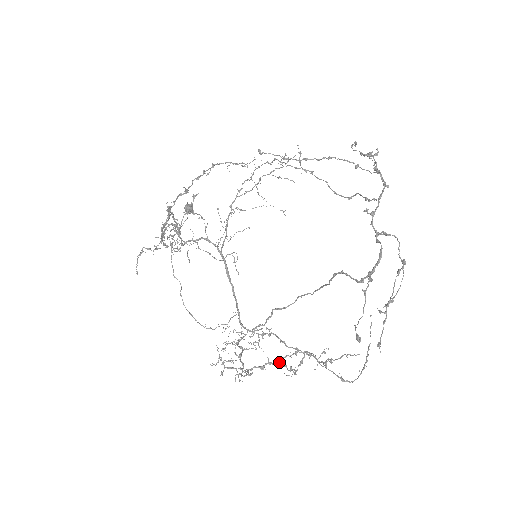
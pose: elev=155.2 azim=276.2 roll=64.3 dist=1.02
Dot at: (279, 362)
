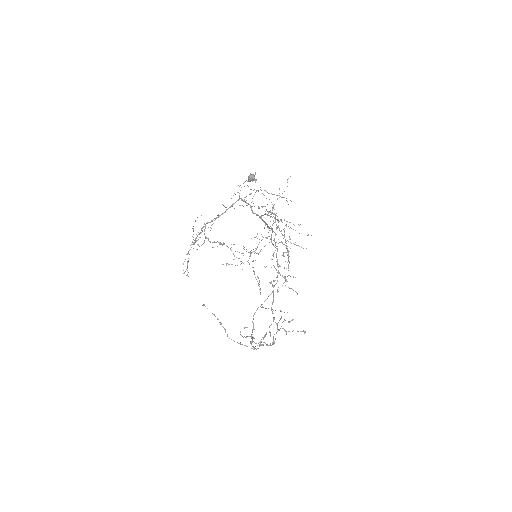
Dot at: (255, 277)
